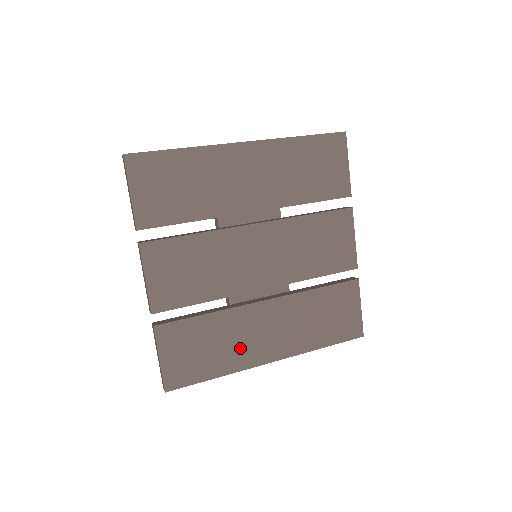
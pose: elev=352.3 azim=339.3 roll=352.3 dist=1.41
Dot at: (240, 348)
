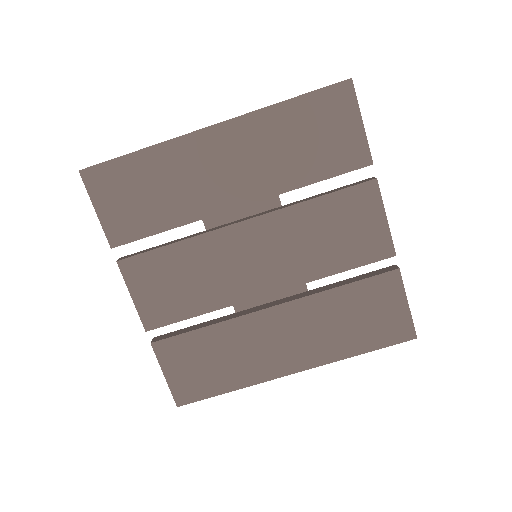
Dot at: (252, 360)
